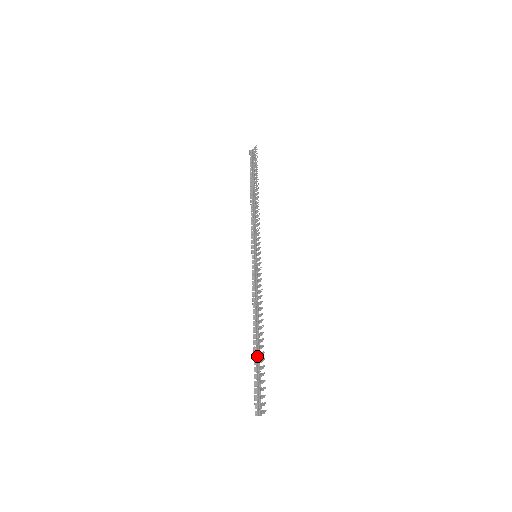
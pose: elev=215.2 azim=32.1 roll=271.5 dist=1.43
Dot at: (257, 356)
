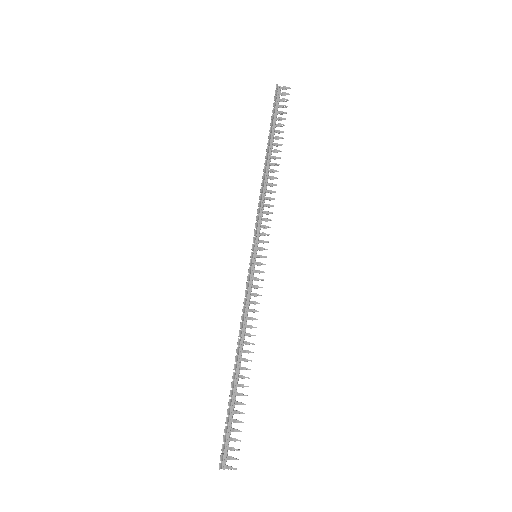
Dot at: (234, 395)
